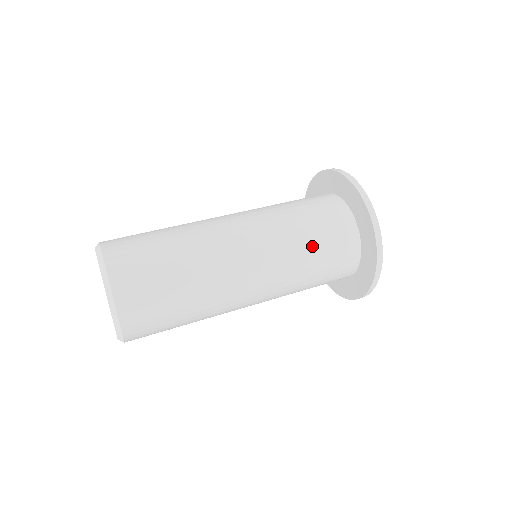
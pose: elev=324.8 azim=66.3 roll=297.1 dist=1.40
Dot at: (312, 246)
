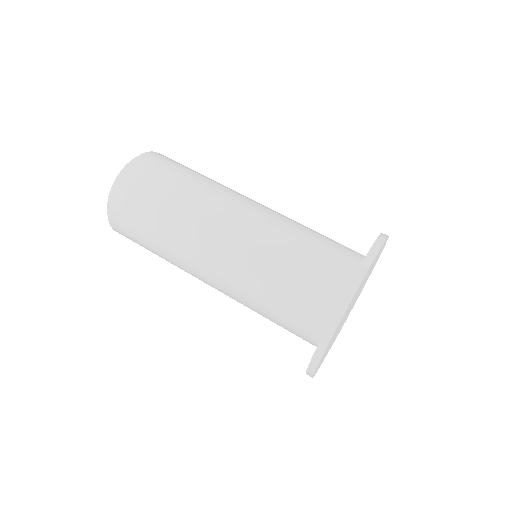
Dot at: (267, 318)
